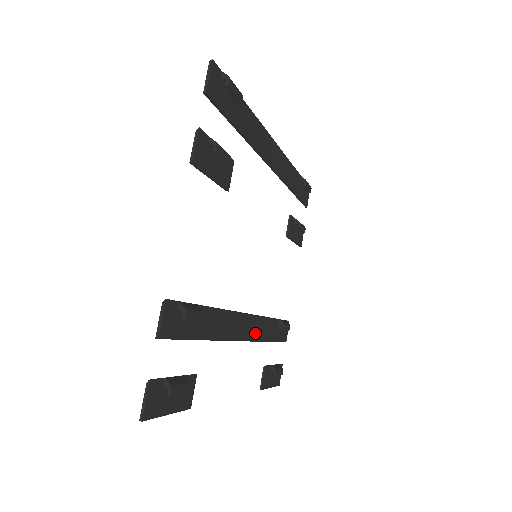
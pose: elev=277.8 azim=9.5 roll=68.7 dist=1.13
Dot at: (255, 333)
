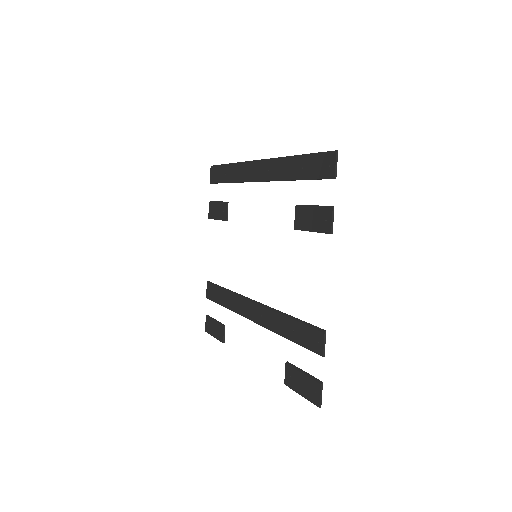
Dot at: (241, 309)
